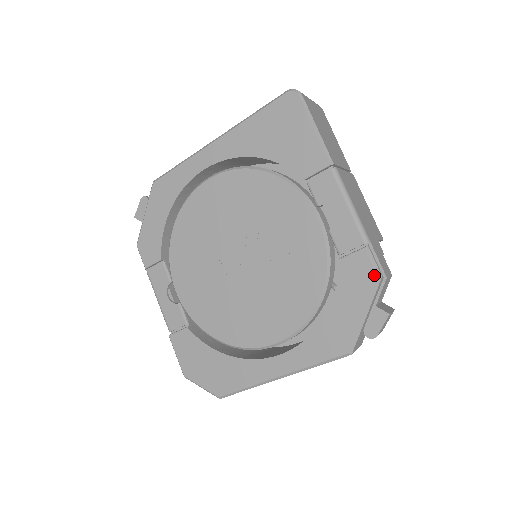
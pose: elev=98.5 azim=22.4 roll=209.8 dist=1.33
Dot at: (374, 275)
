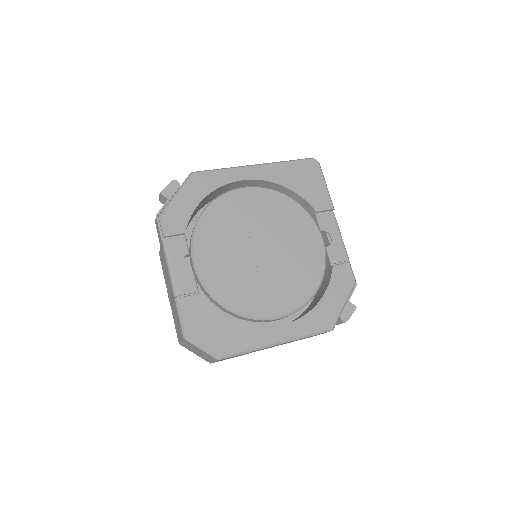
Dot at: (353, 280)
